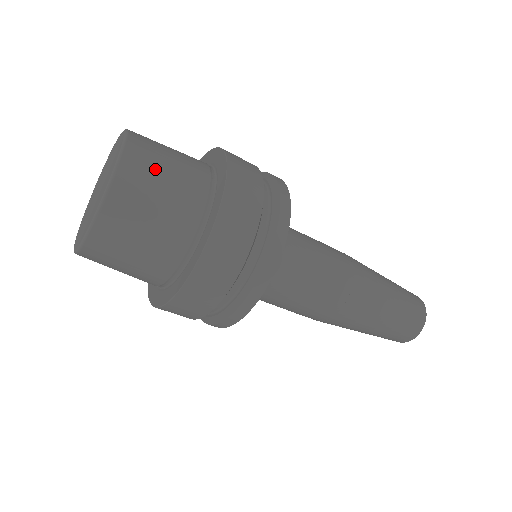
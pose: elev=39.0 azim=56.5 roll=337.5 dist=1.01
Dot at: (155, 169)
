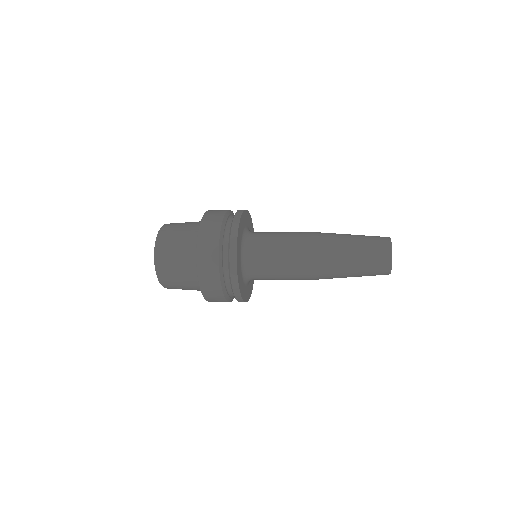
Dot at: (170, 251)
